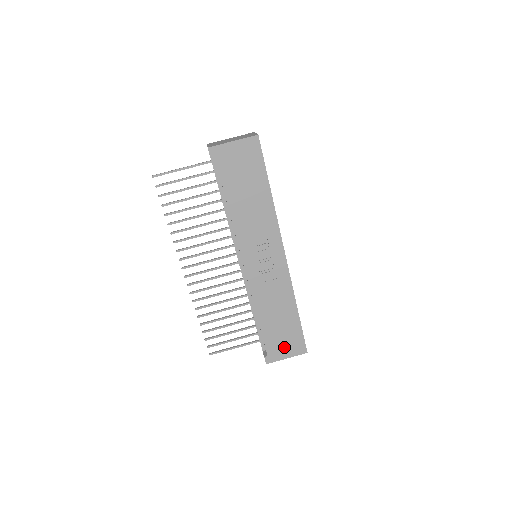
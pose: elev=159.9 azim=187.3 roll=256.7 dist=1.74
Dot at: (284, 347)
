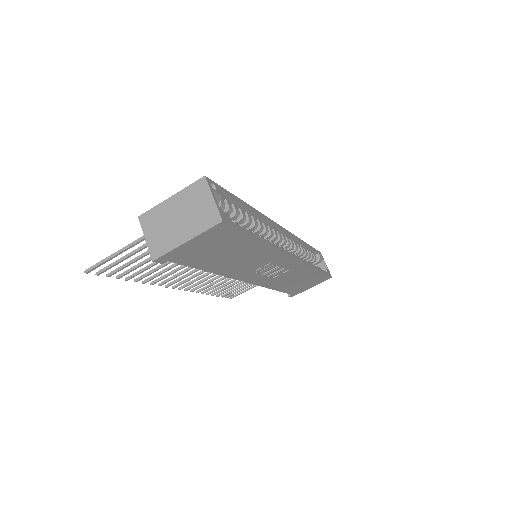
Dot at: (307, 286)
